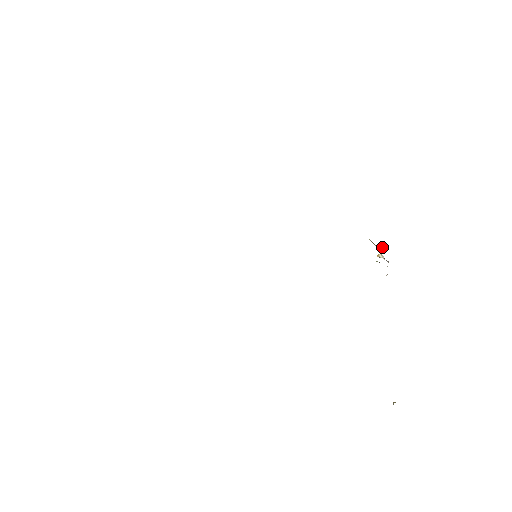
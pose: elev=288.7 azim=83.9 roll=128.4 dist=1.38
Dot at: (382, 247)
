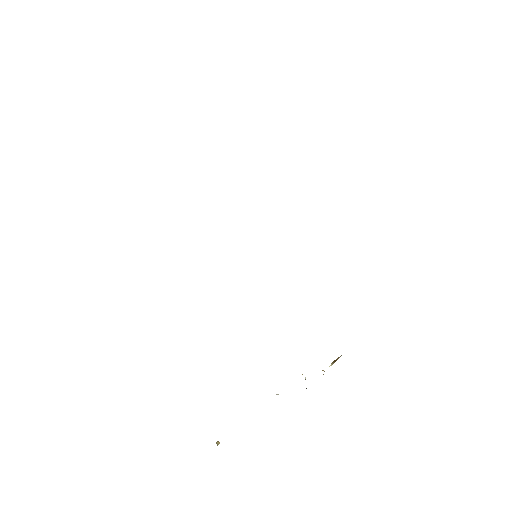
Dot at: occluded
